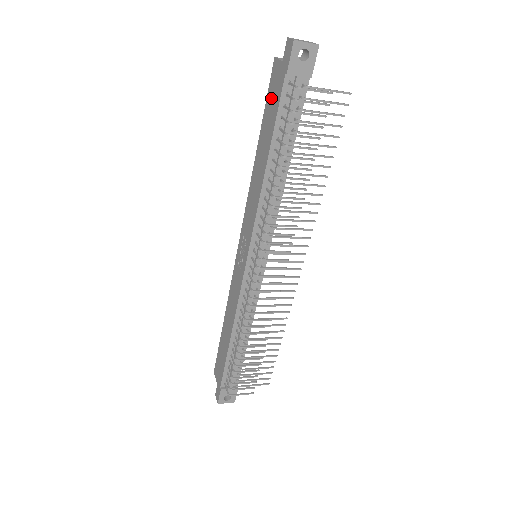
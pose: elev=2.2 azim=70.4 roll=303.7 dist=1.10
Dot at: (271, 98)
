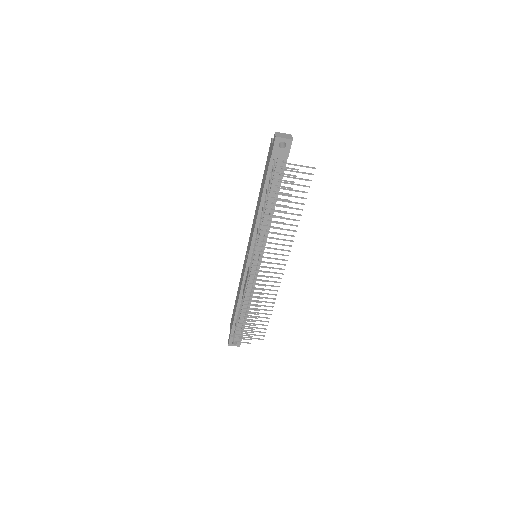
Dot at: (267, 163)
